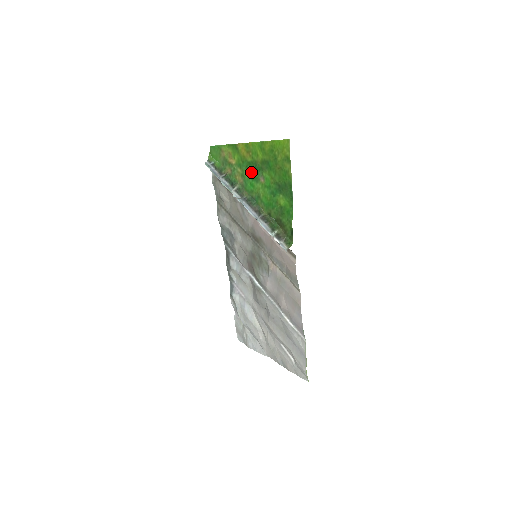
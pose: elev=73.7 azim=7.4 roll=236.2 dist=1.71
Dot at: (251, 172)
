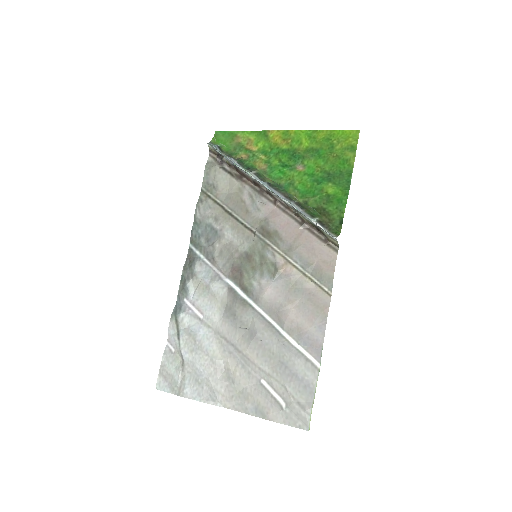
Dot at: (283, 159)
